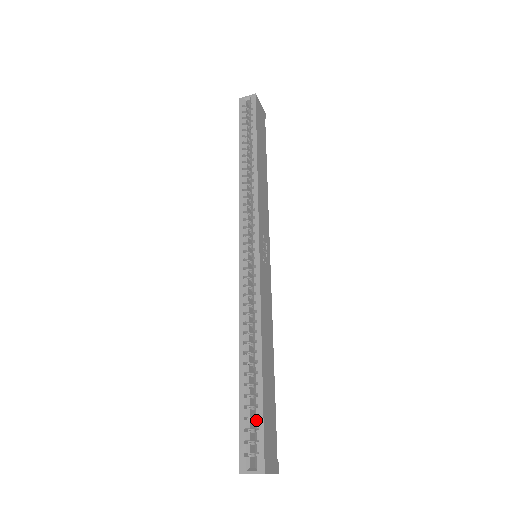
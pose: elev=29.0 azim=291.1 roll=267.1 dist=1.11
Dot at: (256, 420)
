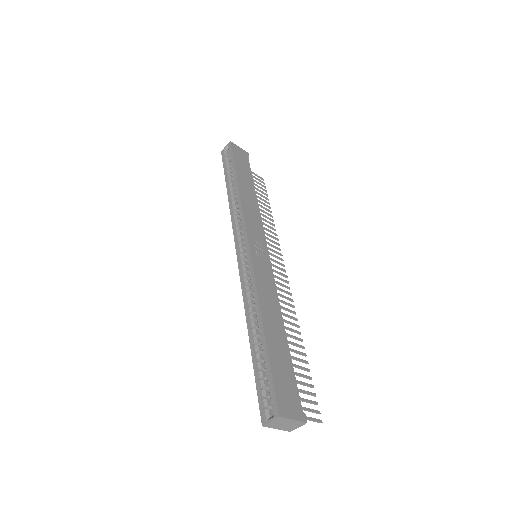
Dot at: occluded
